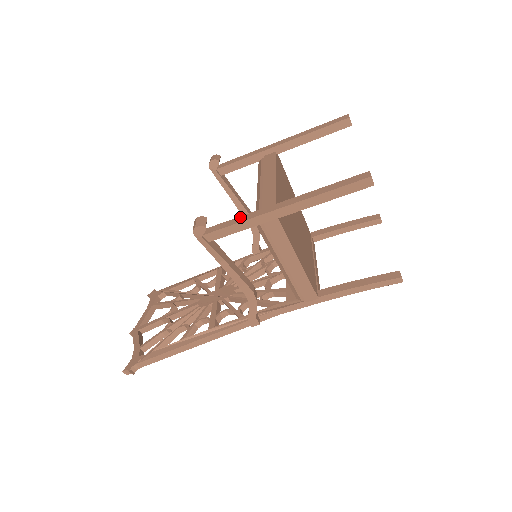
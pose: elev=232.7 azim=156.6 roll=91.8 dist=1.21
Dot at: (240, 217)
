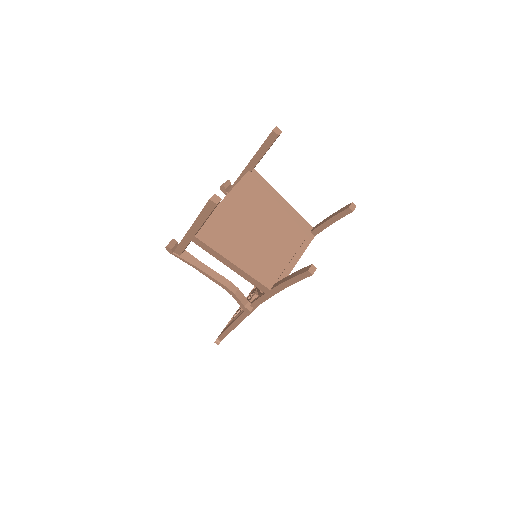
Dot at: occluded
